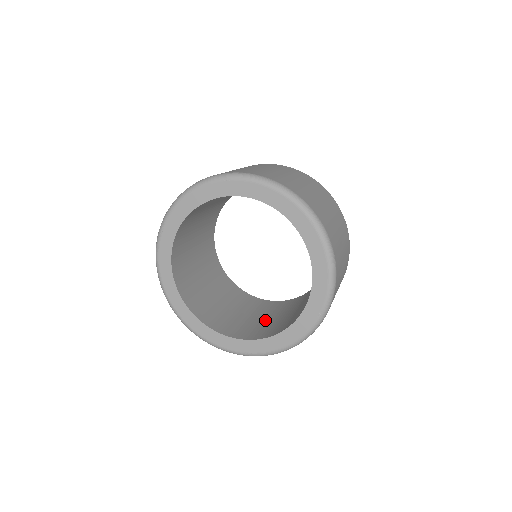
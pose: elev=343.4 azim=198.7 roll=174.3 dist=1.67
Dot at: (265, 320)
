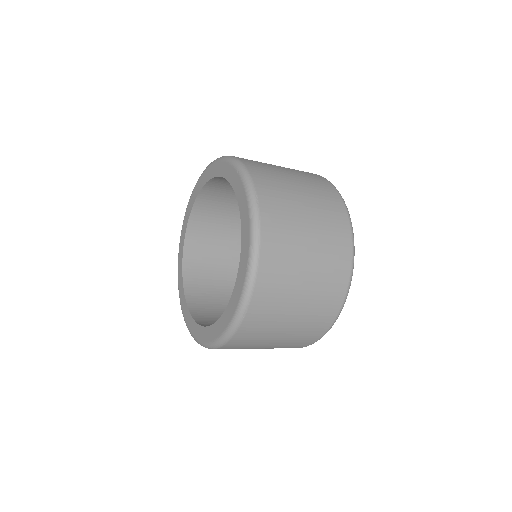
Dot at: occluded
